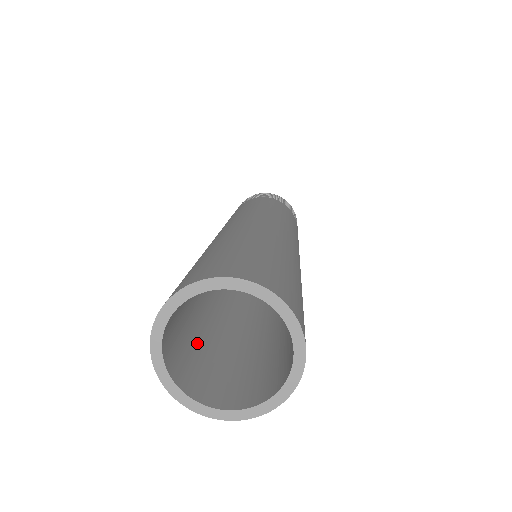
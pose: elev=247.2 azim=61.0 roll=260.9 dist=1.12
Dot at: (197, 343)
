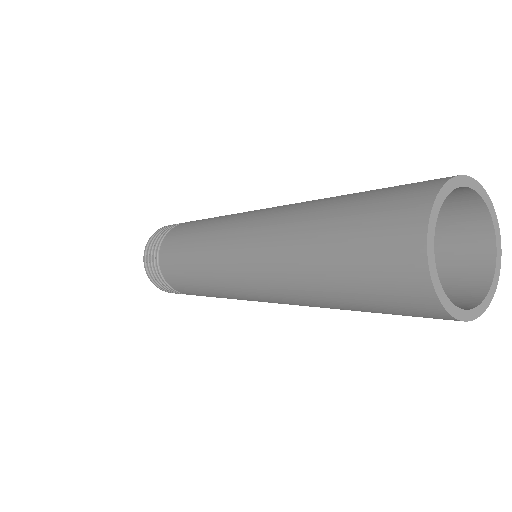
Dot at: occluded
